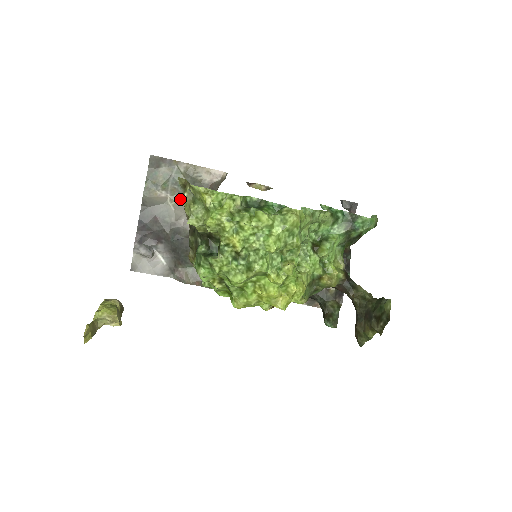
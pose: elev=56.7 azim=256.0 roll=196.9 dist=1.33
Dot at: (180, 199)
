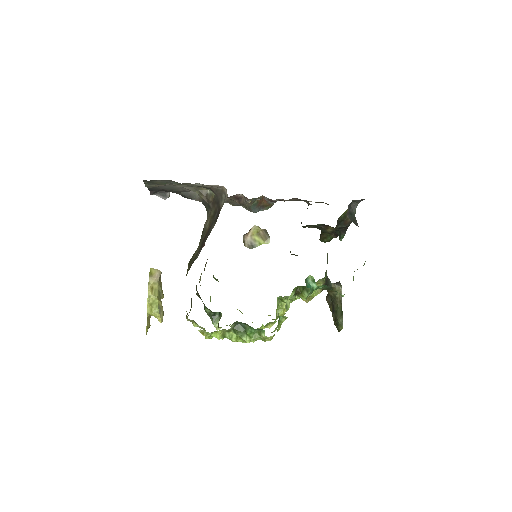
Dot at: (183, 186)
